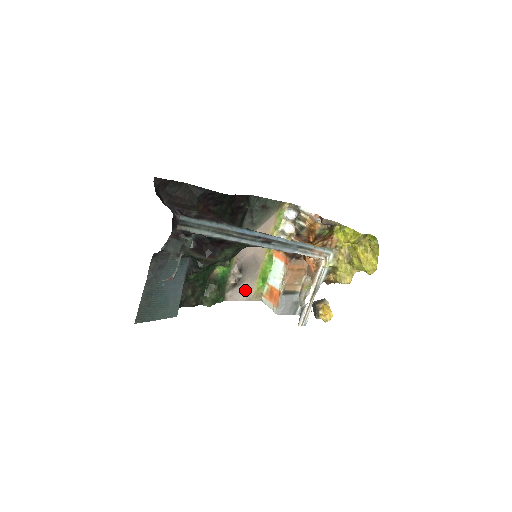
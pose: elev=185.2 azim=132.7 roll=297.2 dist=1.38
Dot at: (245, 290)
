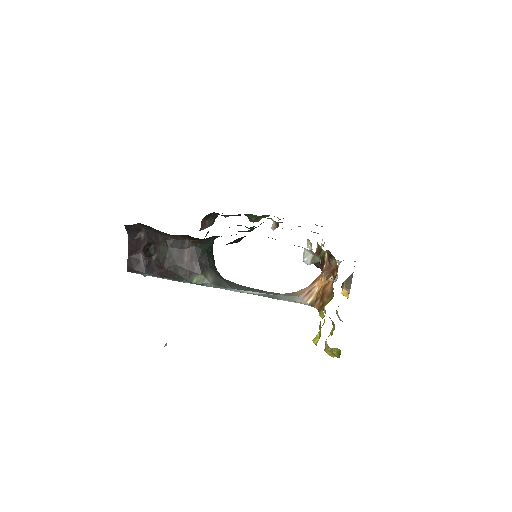
Dot at: occluded
